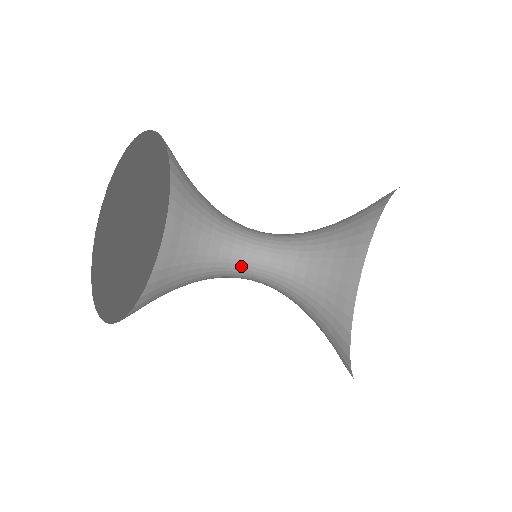
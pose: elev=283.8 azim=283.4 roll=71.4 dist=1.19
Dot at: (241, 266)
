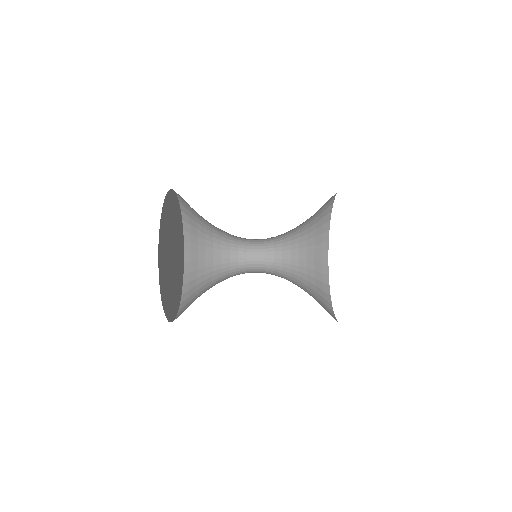
Dot at: (247, 265)
